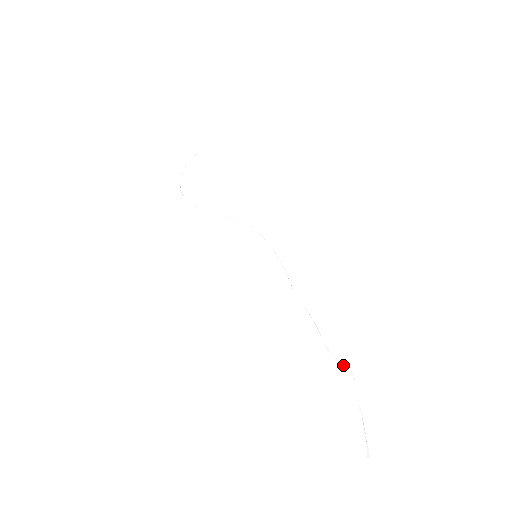
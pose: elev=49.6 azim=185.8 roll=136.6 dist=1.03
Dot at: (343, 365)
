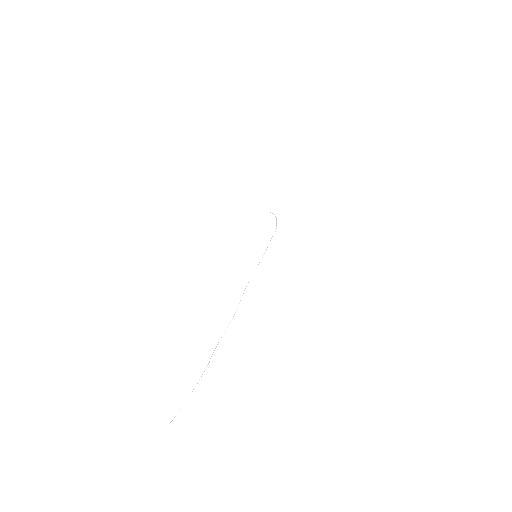
Dot at: (211, 356)
